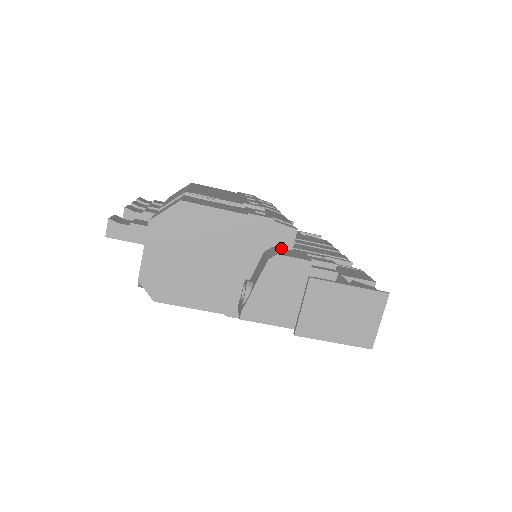
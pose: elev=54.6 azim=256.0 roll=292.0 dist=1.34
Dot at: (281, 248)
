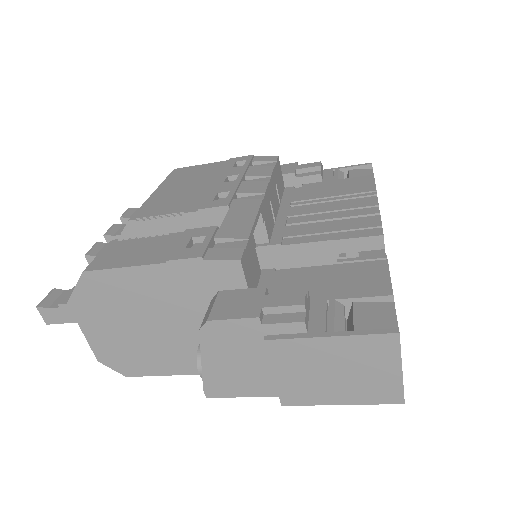
Dot at: (229, 290)
